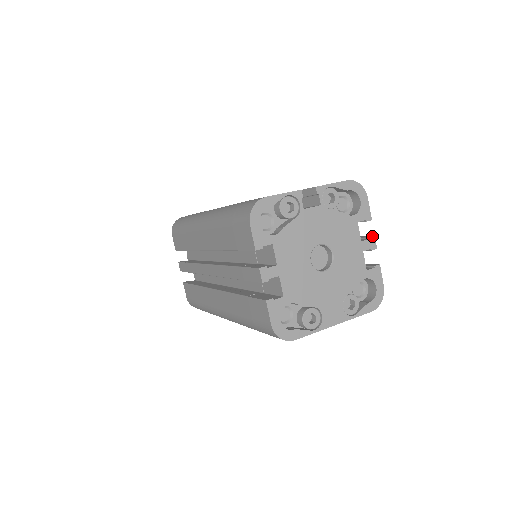
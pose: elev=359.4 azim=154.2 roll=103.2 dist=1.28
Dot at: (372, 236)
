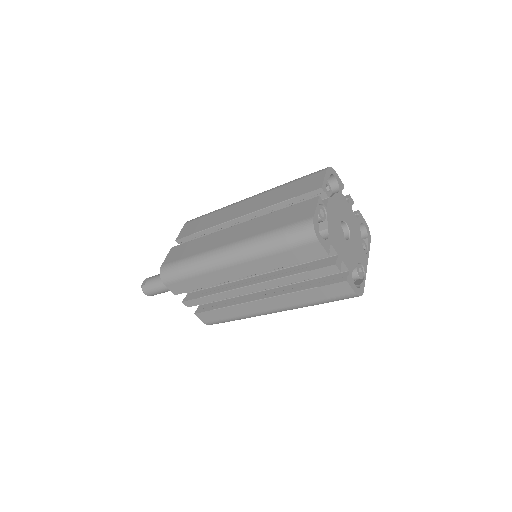
Dot at: (349, 196)
